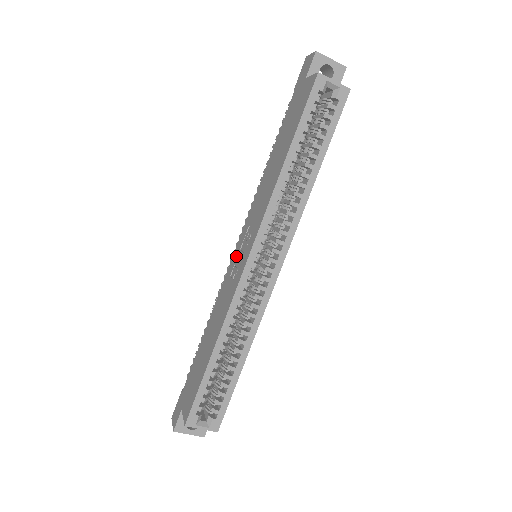
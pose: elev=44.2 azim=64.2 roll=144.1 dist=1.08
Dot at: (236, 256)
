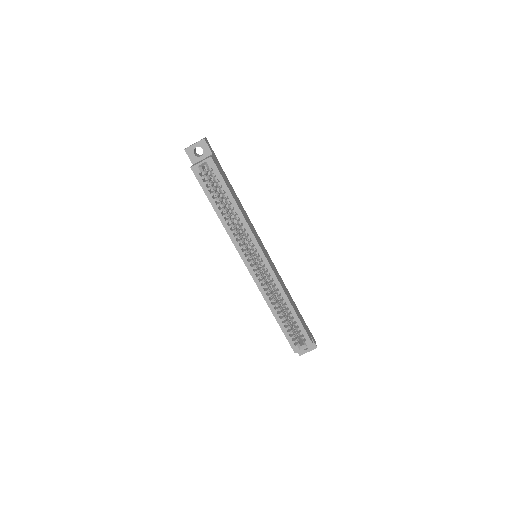
Dot at: occluded
